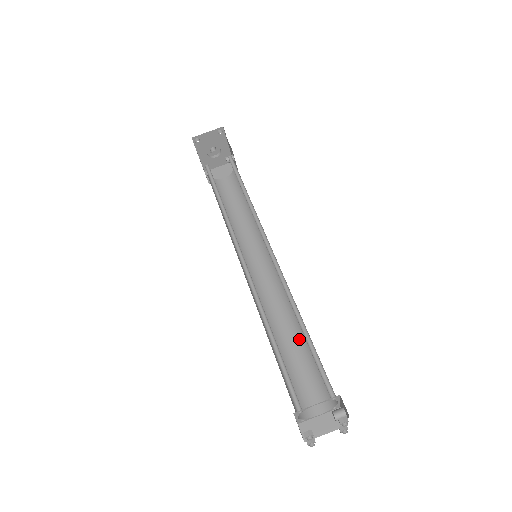
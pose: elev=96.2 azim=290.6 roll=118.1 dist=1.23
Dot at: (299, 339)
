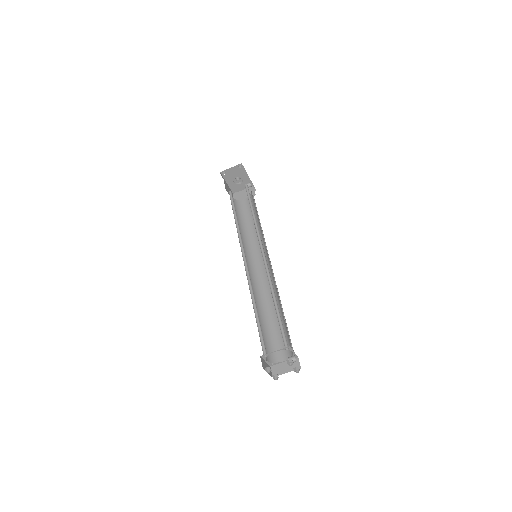
Dot at: occluded
